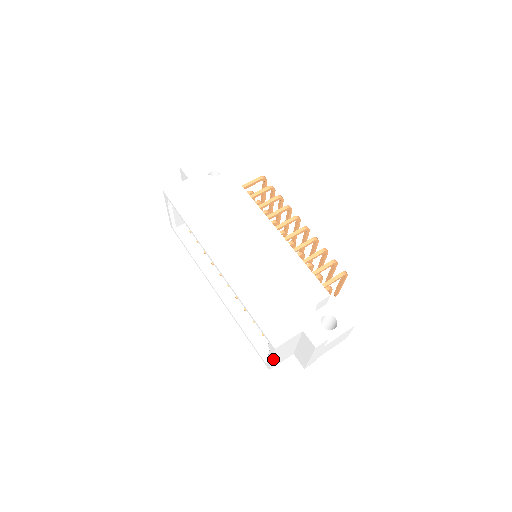
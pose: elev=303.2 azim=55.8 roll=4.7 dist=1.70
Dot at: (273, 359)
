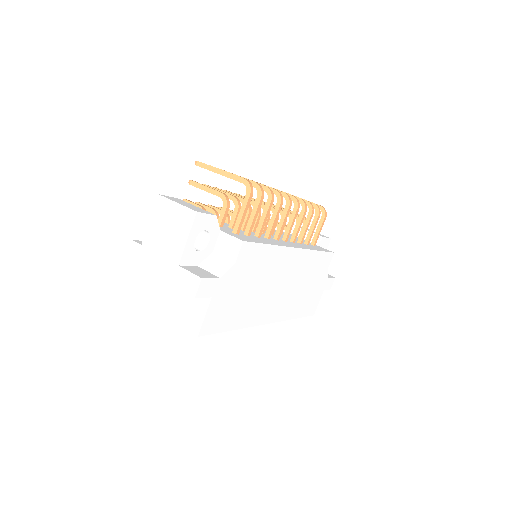
Dot at: occluded
